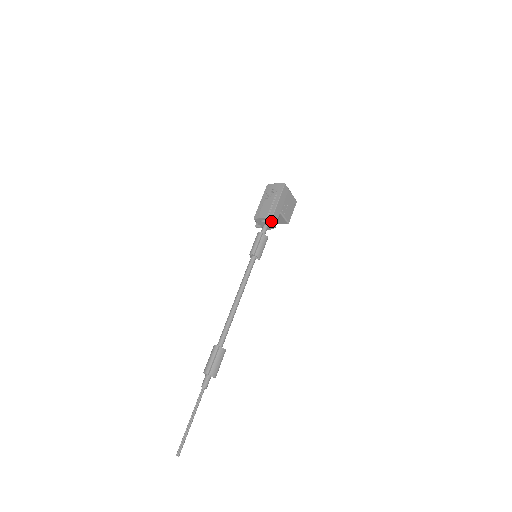
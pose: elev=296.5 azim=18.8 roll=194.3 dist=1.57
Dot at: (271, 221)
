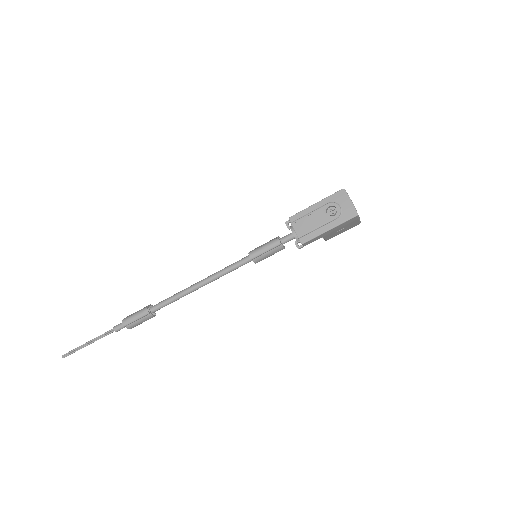
Dot at: (301, 242)
